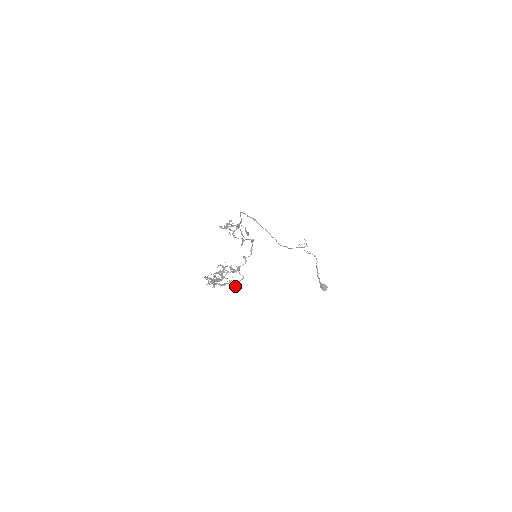
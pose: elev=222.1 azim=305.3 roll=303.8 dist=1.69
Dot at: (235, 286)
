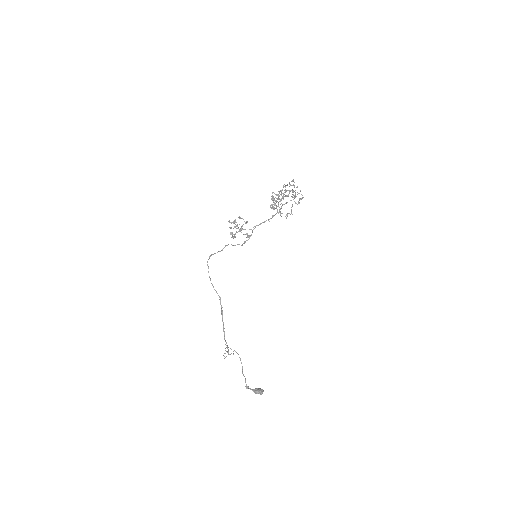
Dot at: (297, 204)
